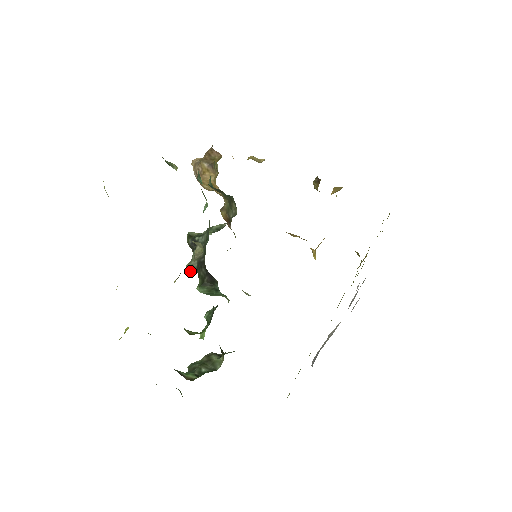
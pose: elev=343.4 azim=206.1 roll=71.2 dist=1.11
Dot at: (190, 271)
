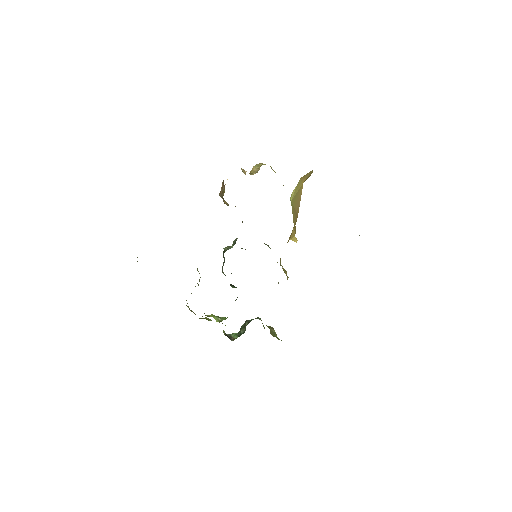
Dot at: occluded
